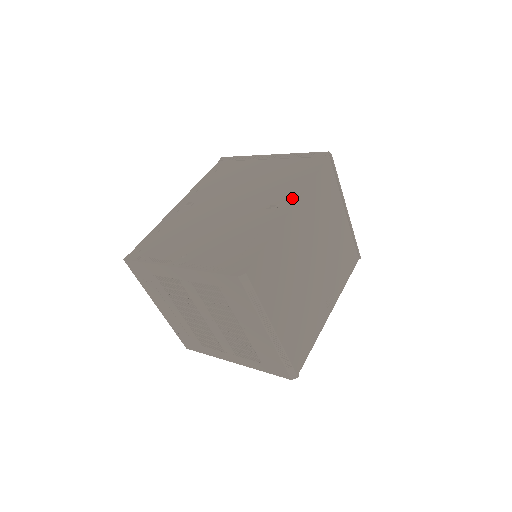
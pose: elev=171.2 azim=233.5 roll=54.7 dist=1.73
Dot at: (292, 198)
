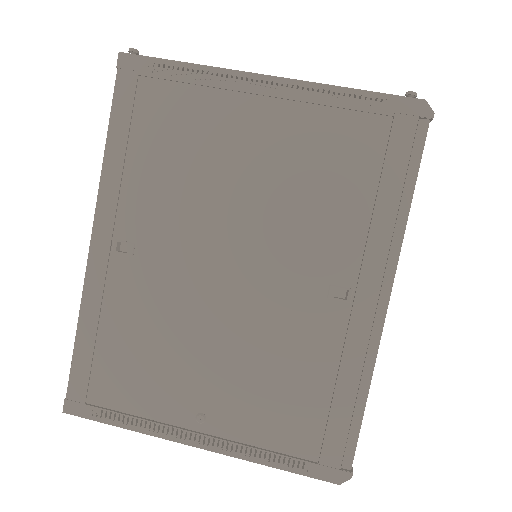
Dot at: (379, 273)
